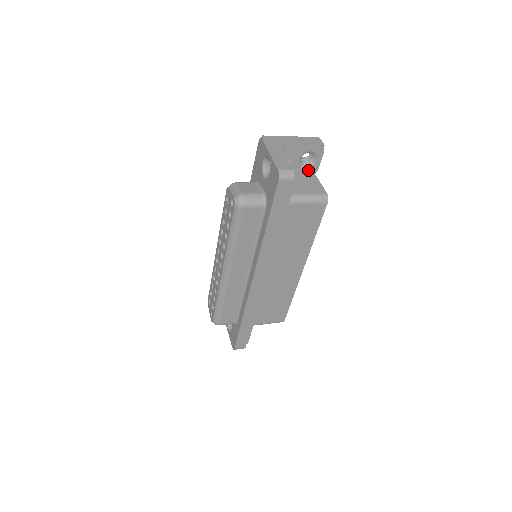
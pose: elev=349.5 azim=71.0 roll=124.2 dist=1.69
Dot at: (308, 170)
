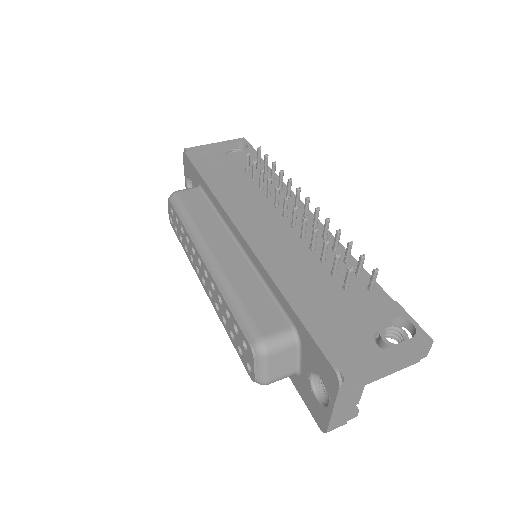
Dot at: occluded
